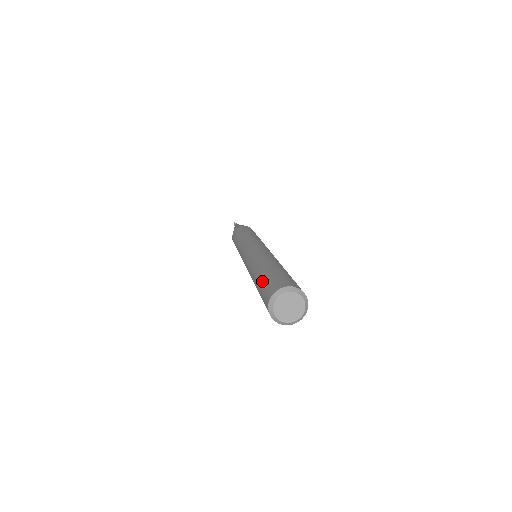
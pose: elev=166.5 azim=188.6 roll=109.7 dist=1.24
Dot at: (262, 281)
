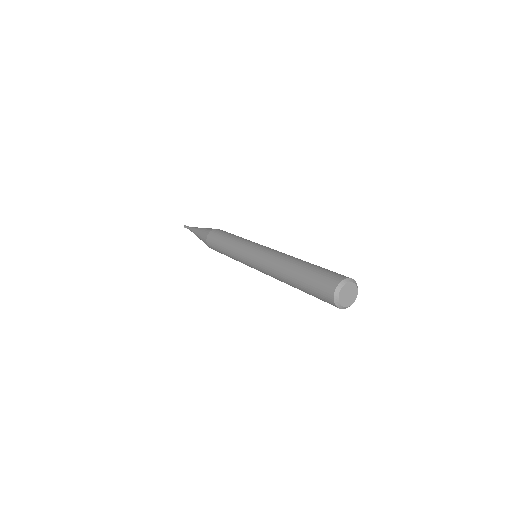
Dot at: (318, 268)
